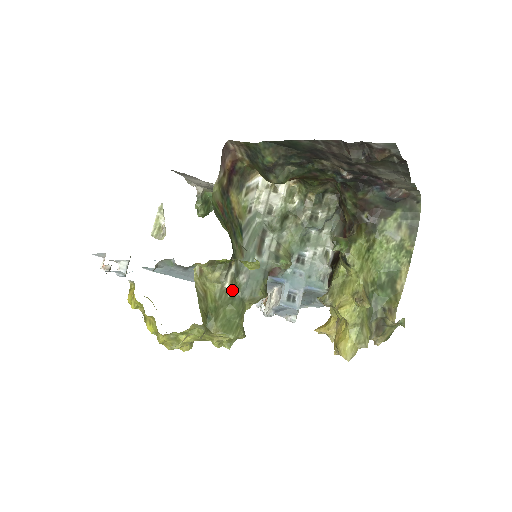
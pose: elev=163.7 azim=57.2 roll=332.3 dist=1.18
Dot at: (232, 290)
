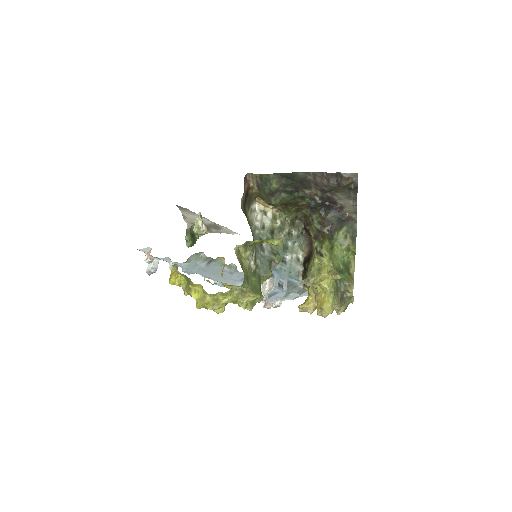
Dot at: (255, 267)
